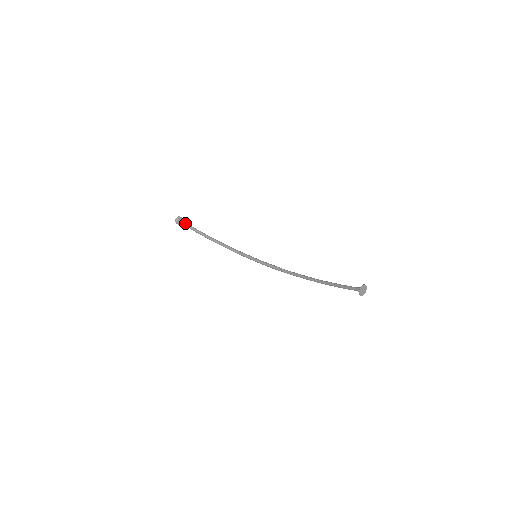
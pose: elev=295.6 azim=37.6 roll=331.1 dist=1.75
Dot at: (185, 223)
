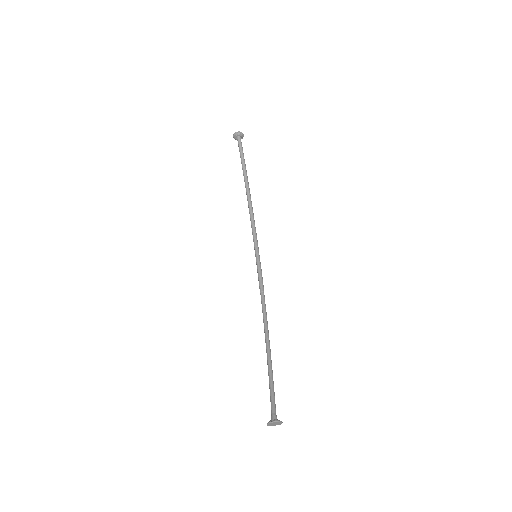
Dot at: (240, 145)
